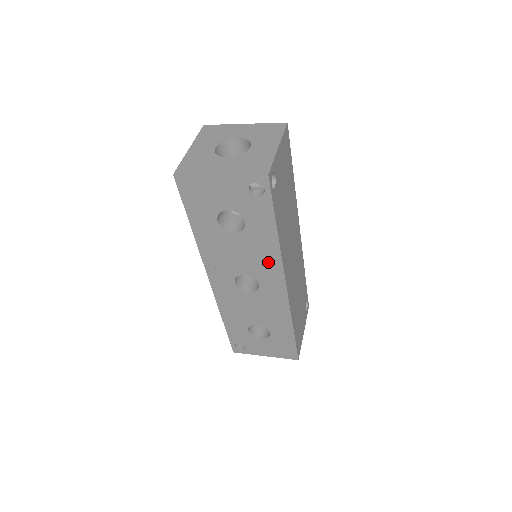
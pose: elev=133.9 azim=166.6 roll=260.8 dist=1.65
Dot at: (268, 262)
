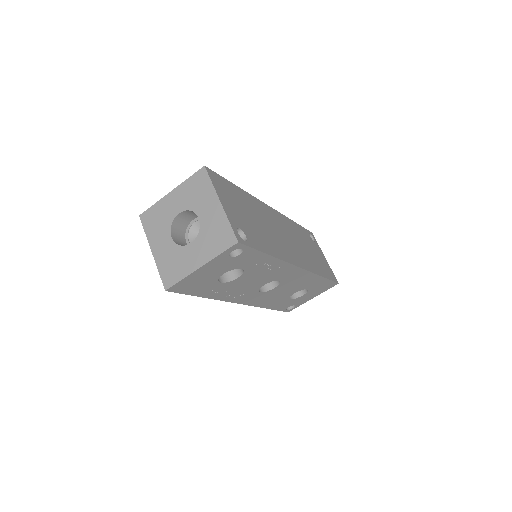
Dot at: (276, 269)
